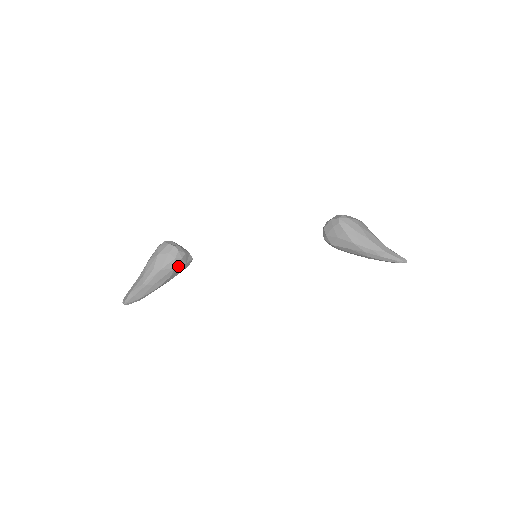
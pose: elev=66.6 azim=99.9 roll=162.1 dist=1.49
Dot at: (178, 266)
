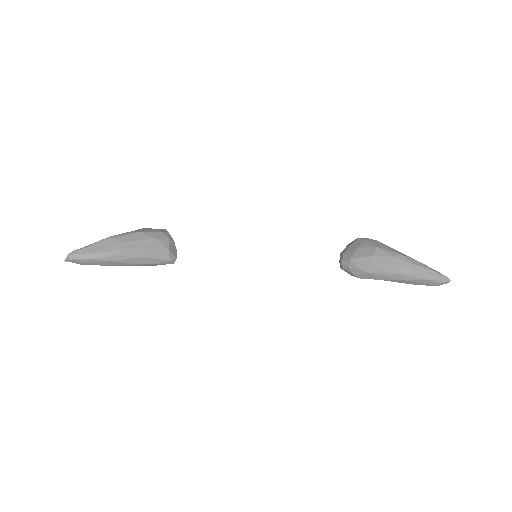
Dot at: (160, 242)
